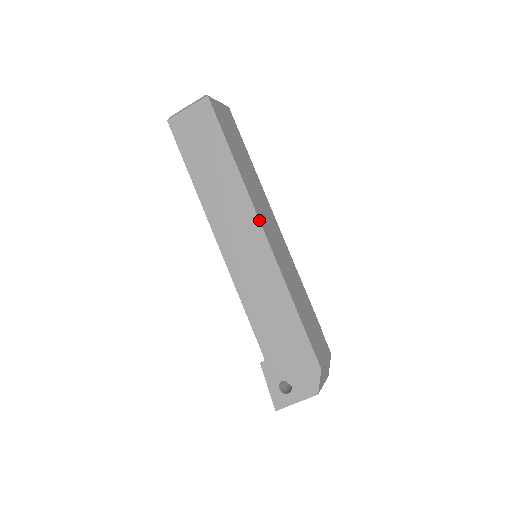
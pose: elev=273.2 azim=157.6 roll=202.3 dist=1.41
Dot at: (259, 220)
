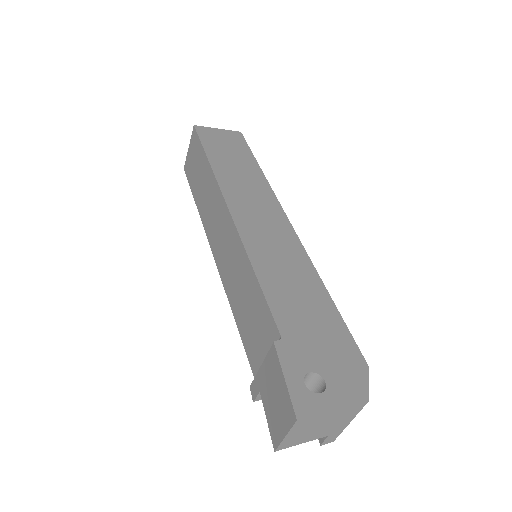
Dot at: occluded
